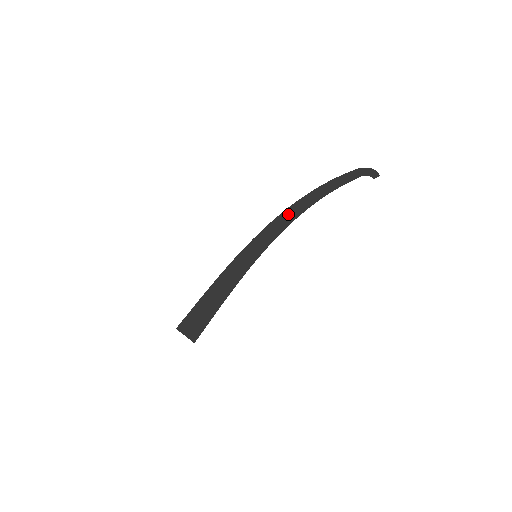
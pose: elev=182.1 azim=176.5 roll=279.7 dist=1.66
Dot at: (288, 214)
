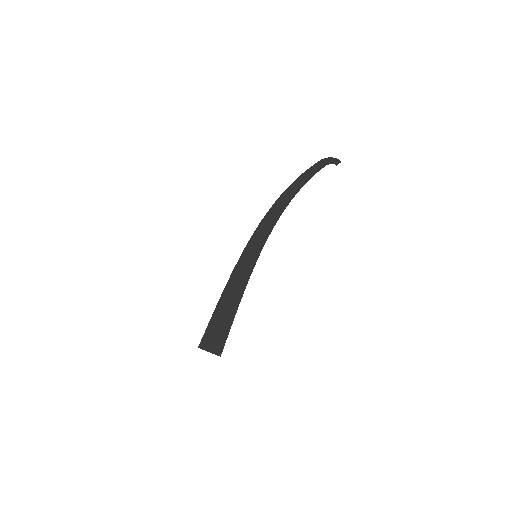
Dot at: (274, 211)
